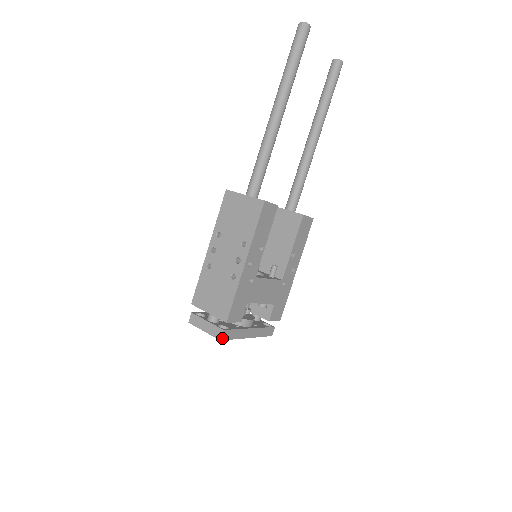
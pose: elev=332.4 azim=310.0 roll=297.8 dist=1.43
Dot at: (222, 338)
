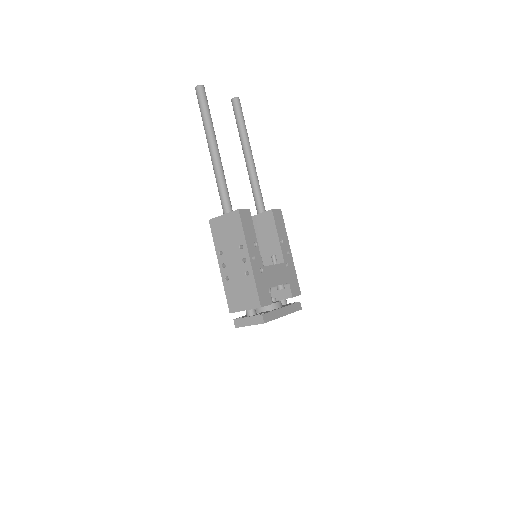
Dot at: (264, 321)
